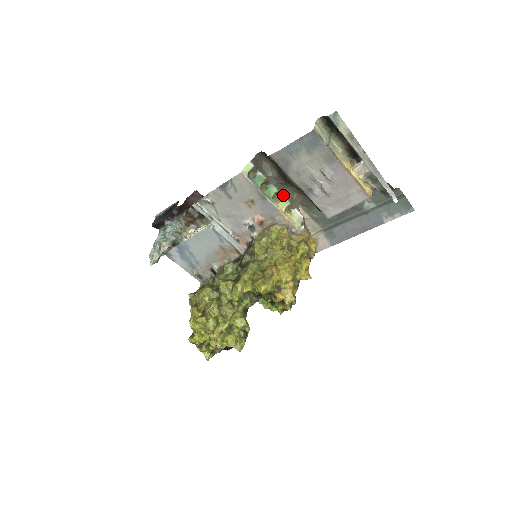
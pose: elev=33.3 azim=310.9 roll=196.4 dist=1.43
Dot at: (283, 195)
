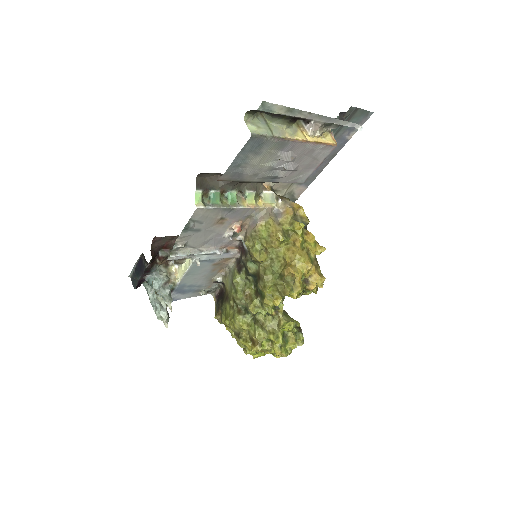
Dot at: (244, 190)
